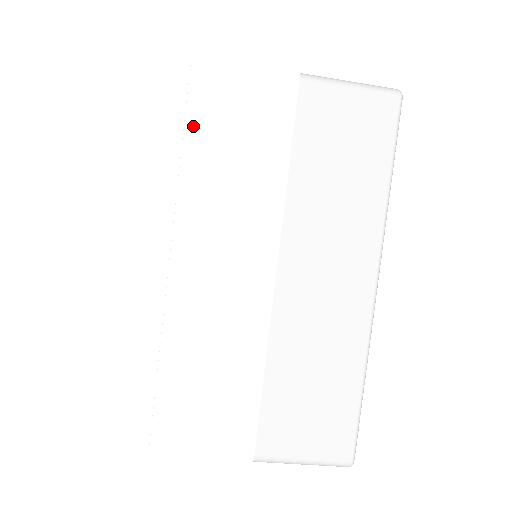
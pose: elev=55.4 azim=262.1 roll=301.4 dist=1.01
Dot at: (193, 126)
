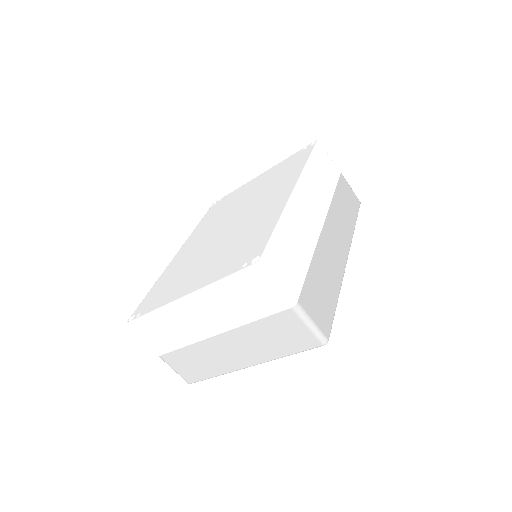
Dot at: (235, 279)
